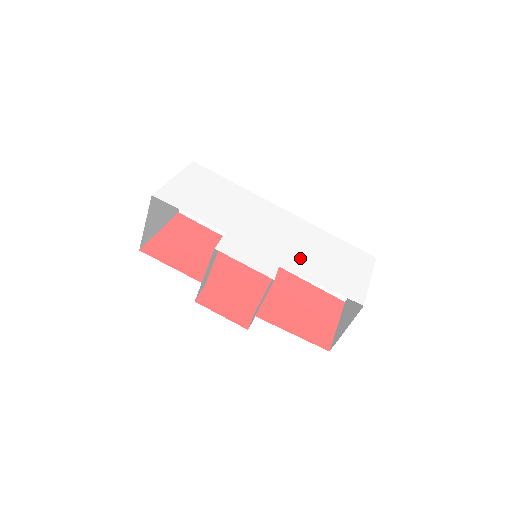
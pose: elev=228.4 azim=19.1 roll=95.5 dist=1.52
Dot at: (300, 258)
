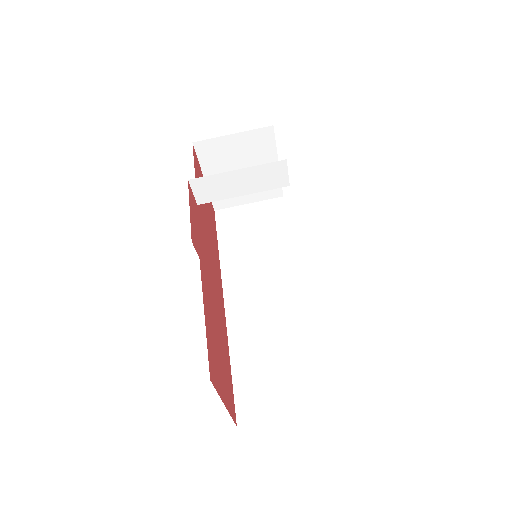
Dot at: occluded
